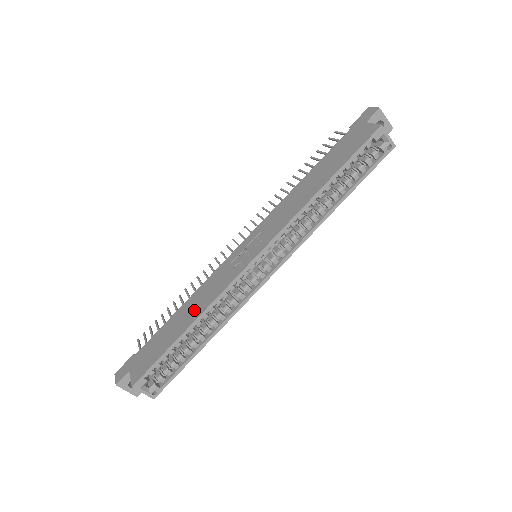
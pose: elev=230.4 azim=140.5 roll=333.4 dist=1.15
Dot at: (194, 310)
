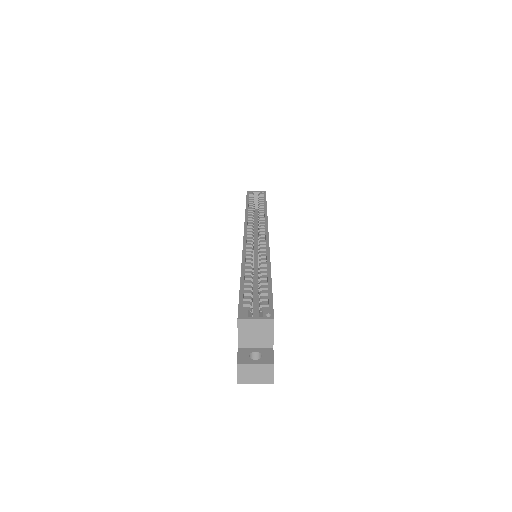
Dot at: occluded
